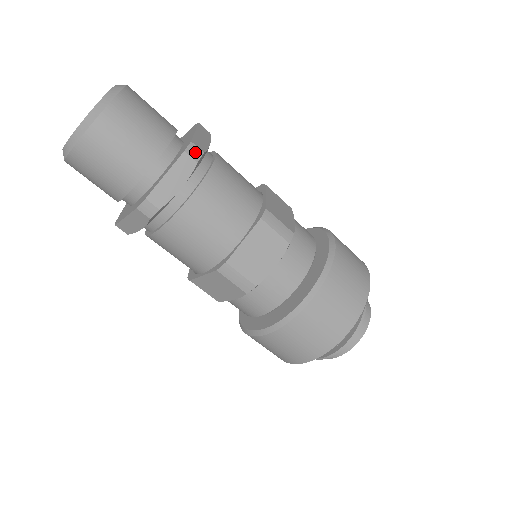
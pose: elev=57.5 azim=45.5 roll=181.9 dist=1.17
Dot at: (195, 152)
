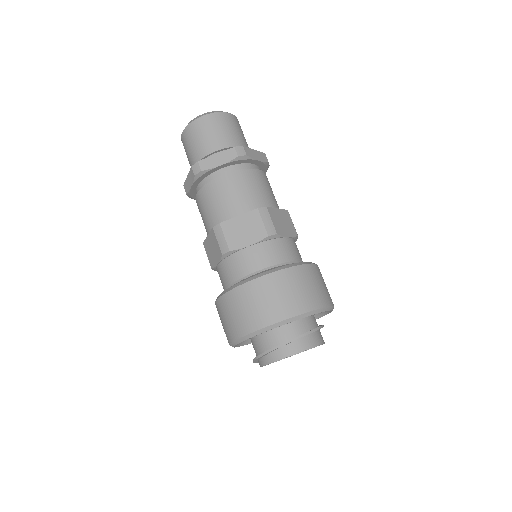
Dot at: (241, 151)
